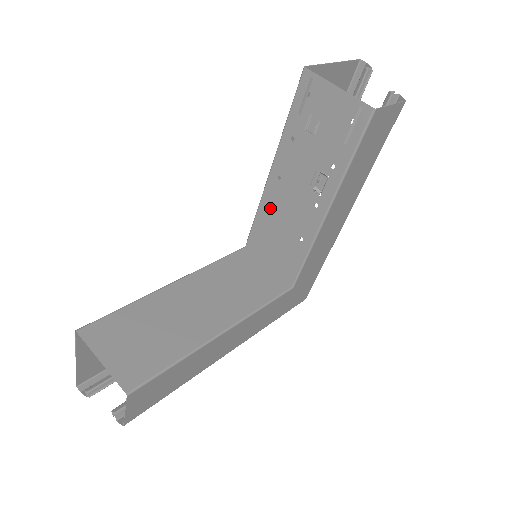
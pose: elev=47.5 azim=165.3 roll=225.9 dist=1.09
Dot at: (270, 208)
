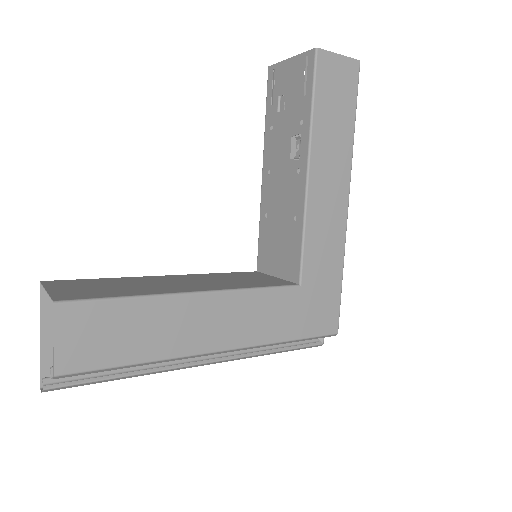
Dot at: (267, 209)
